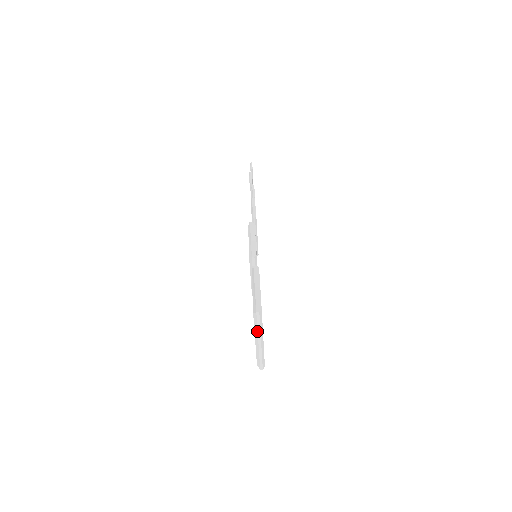
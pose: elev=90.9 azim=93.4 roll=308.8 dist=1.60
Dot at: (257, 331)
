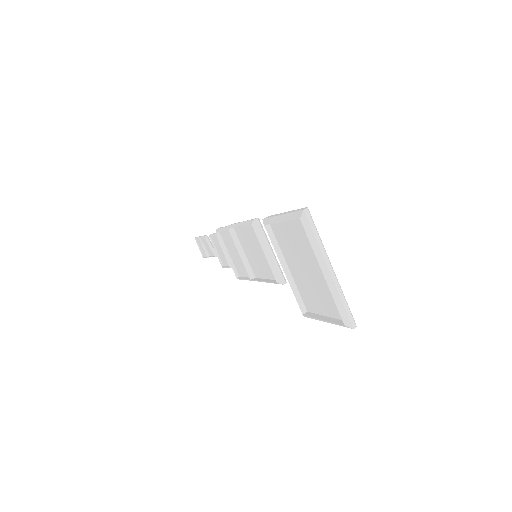
Dot at: (318, 247)
